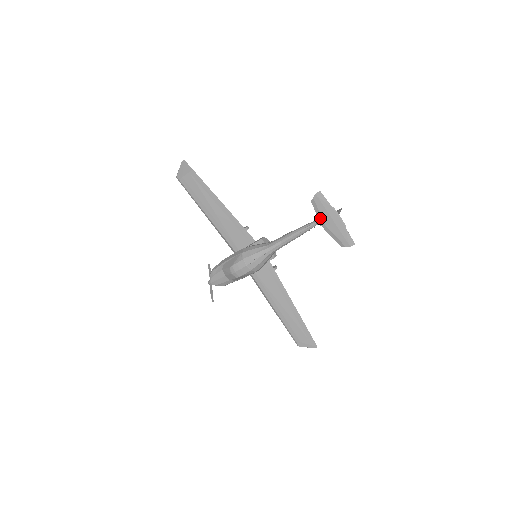
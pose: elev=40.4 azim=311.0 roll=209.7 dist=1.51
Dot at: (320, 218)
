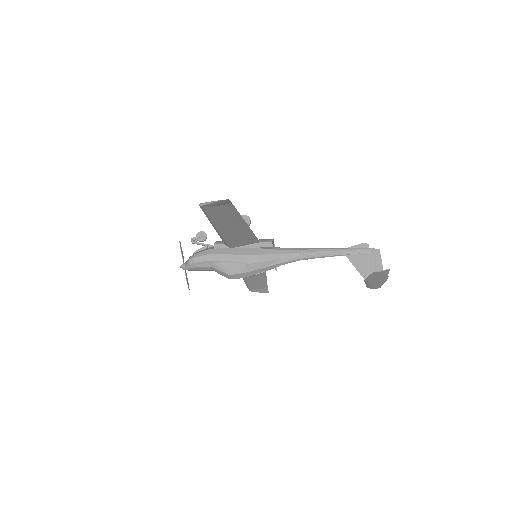
Dot at: (369, 278)
